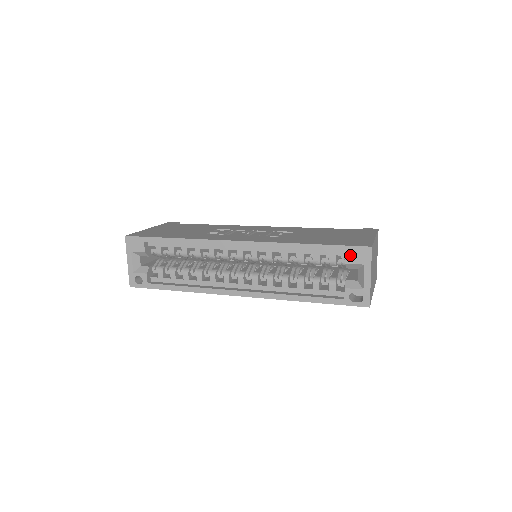
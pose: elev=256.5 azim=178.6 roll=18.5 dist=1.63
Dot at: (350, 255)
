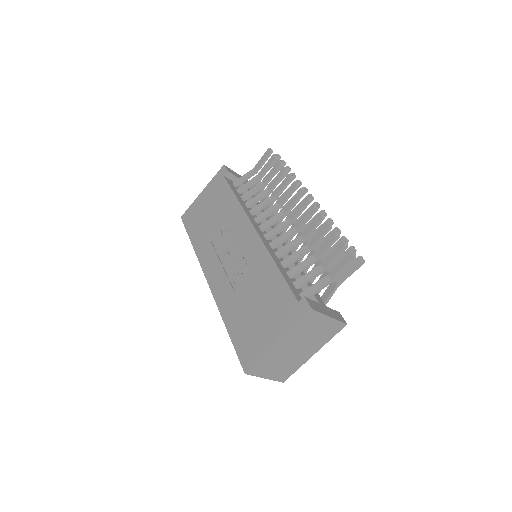
Dot at: occluded
